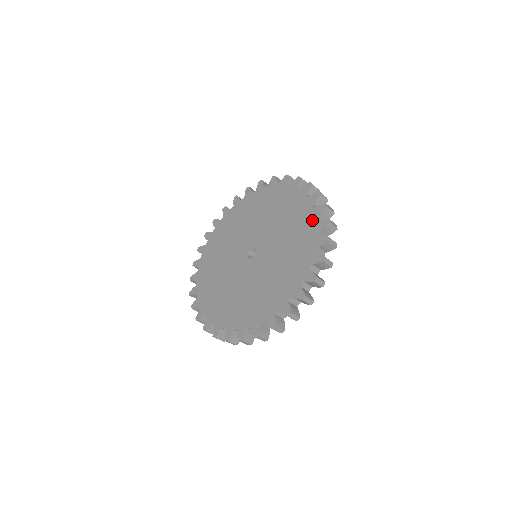
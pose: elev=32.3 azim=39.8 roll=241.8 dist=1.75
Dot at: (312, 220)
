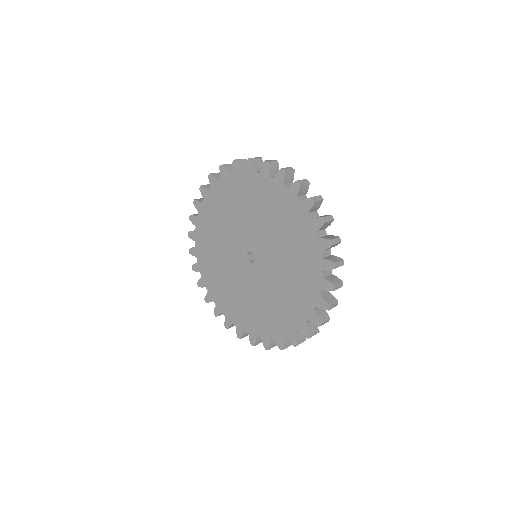
Dot at: (303, 219)
